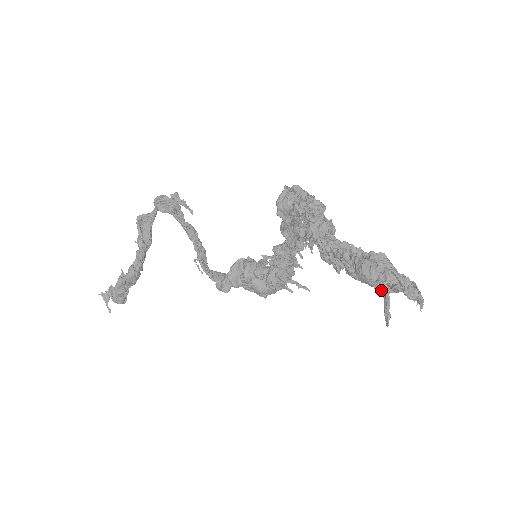
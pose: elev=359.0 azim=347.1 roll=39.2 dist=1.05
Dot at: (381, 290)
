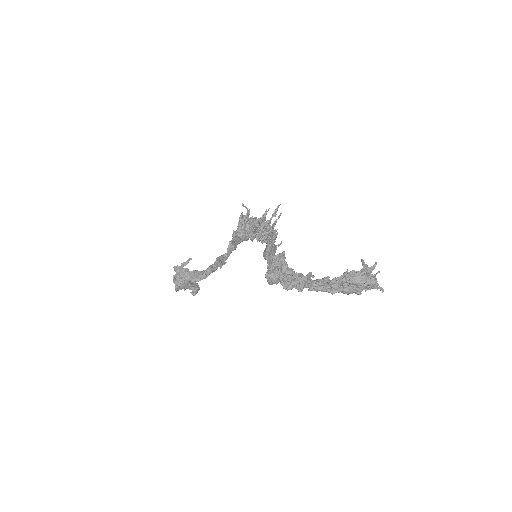
Dot at: occluded
